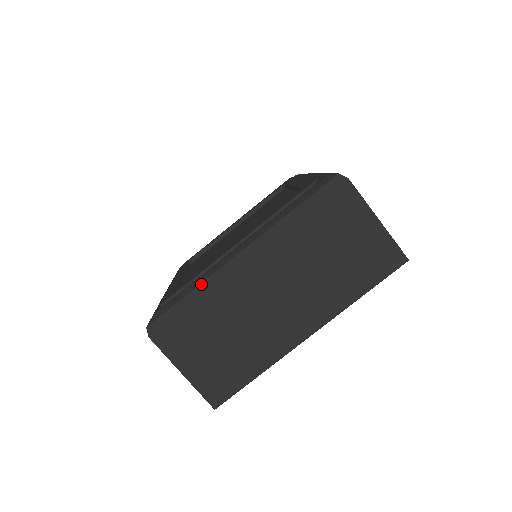
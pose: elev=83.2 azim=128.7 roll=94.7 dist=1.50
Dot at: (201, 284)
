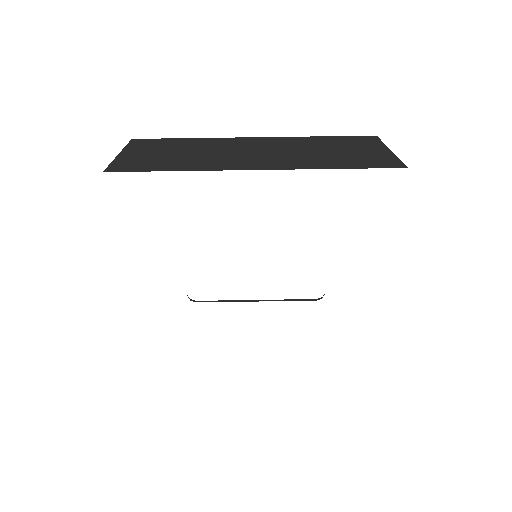
Dot at: occluded
